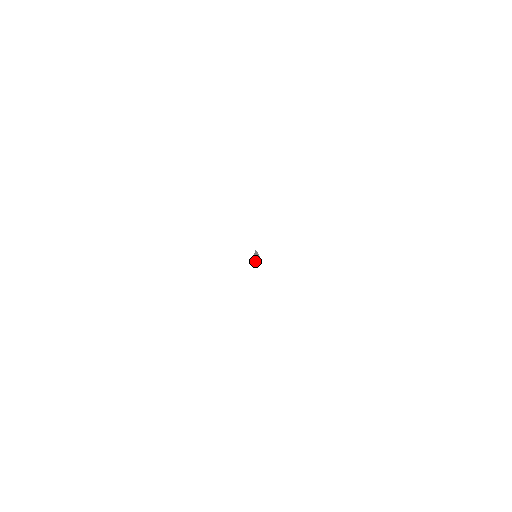
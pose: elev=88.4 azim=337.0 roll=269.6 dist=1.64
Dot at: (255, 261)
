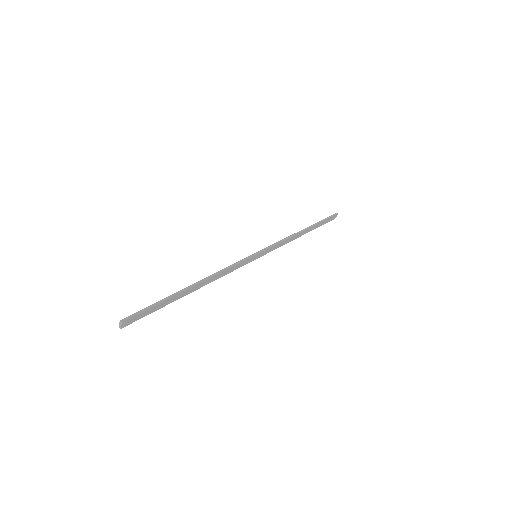
Dot at: (135, 315)
